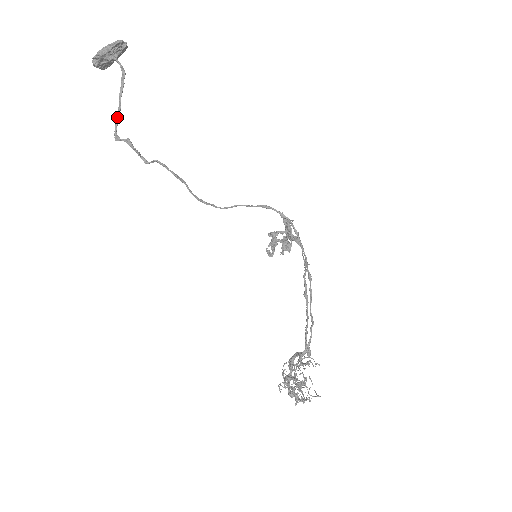
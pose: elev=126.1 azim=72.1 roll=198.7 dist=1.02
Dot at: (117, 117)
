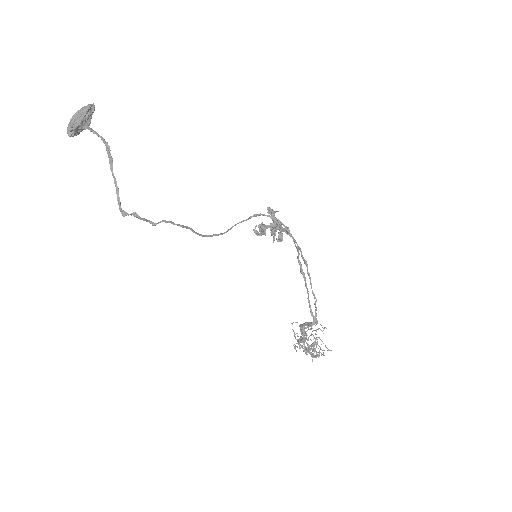
Dot at: (117, 194)
